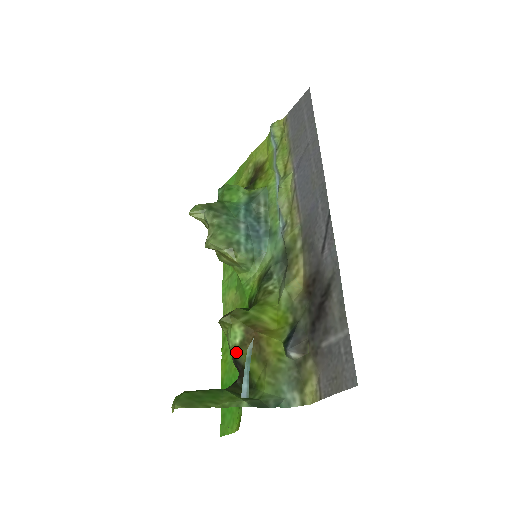
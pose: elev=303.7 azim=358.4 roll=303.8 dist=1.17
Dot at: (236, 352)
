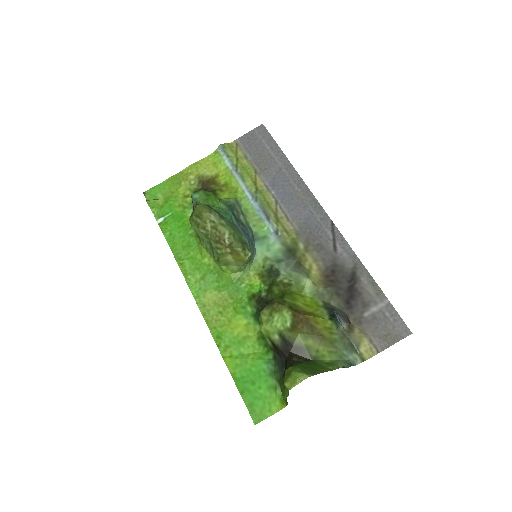
Dot at: (289, 334)
